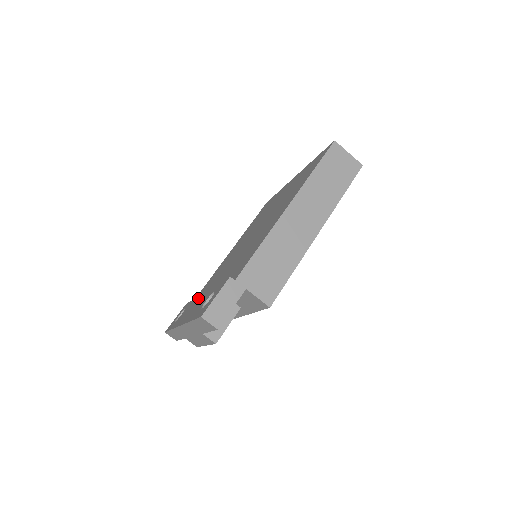
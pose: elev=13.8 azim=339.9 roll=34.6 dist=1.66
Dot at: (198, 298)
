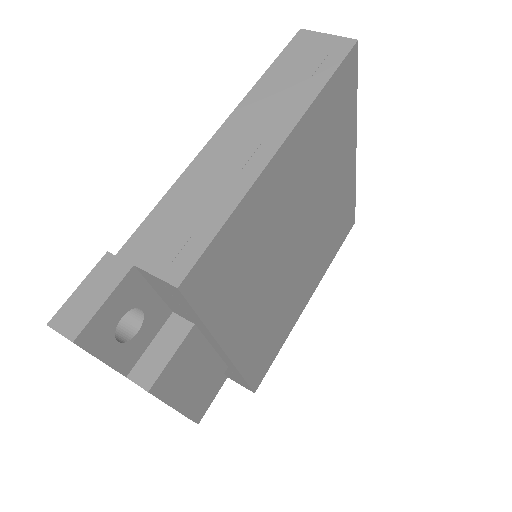
Dot at: occluded
